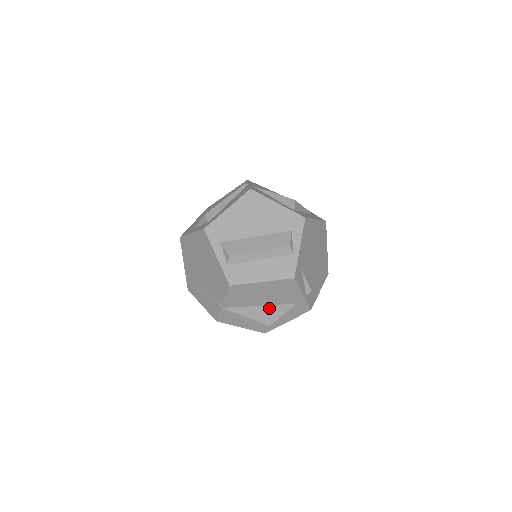
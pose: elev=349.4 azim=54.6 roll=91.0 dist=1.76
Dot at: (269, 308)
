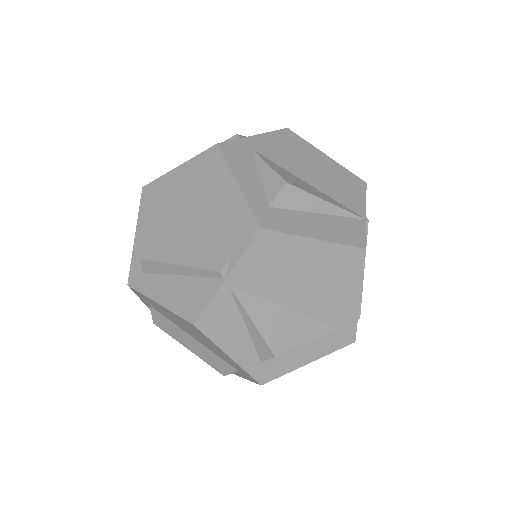
Dot at: occluded
